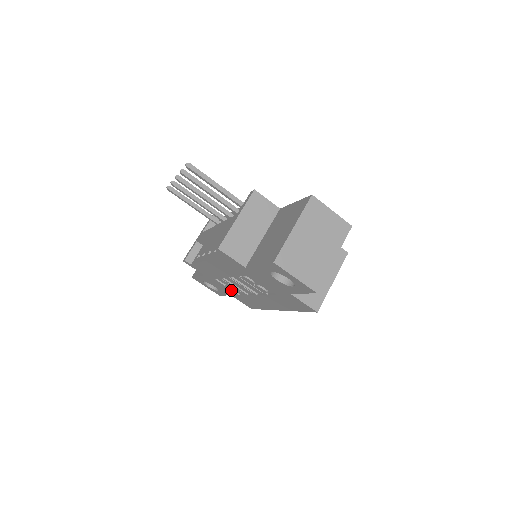
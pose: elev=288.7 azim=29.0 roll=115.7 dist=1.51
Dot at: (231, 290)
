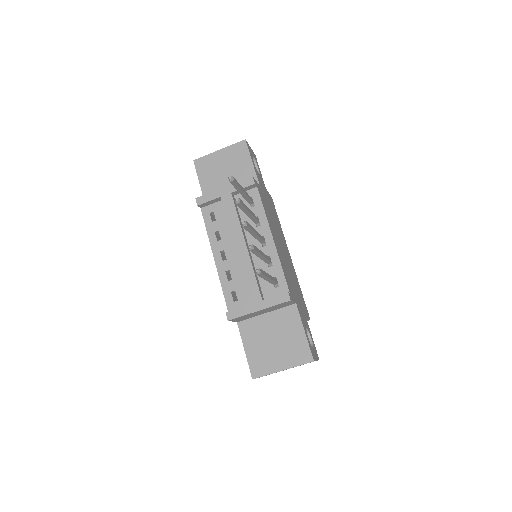
Dot at: occluded
